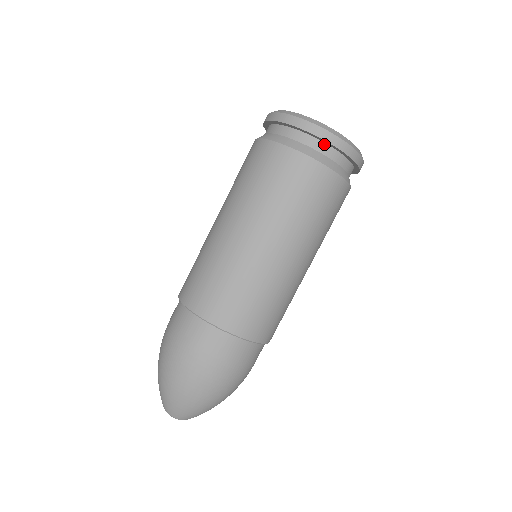
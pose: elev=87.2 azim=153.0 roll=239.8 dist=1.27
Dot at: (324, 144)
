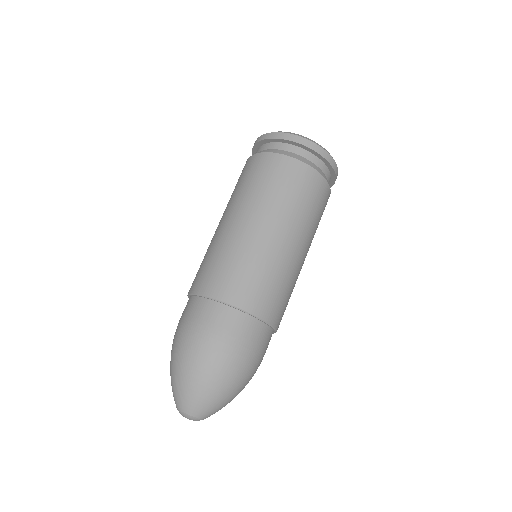
Dot at: (328, 171)
